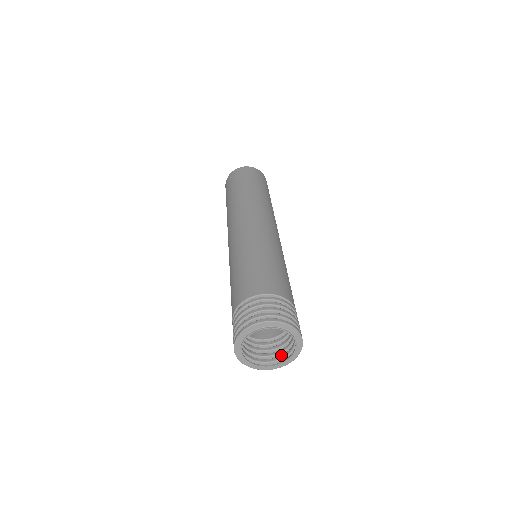
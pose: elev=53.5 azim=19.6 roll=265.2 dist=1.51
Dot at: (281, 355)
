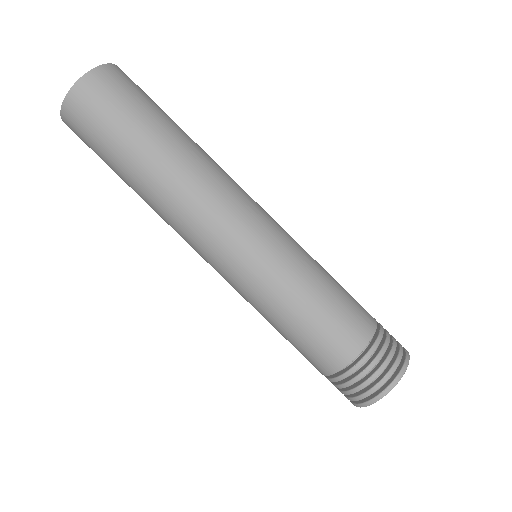
Dot at: occluded
